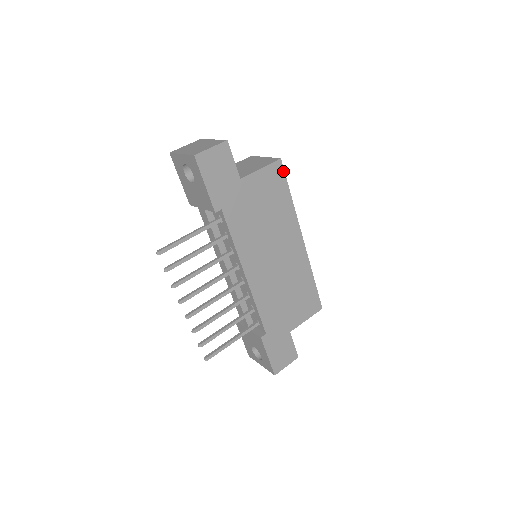
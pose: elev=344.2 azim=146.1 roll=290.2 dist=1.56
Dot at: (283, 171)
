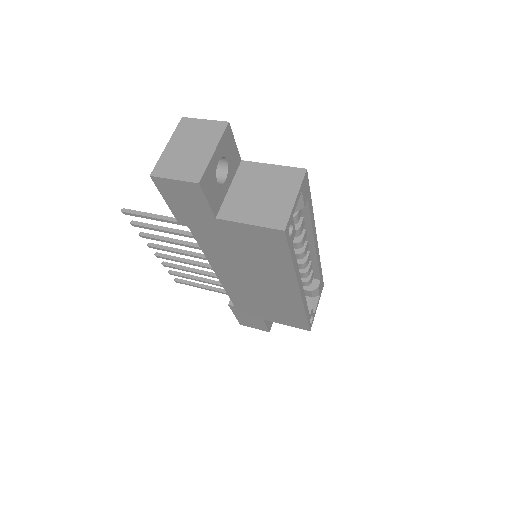
Dot at: (285, 240)
